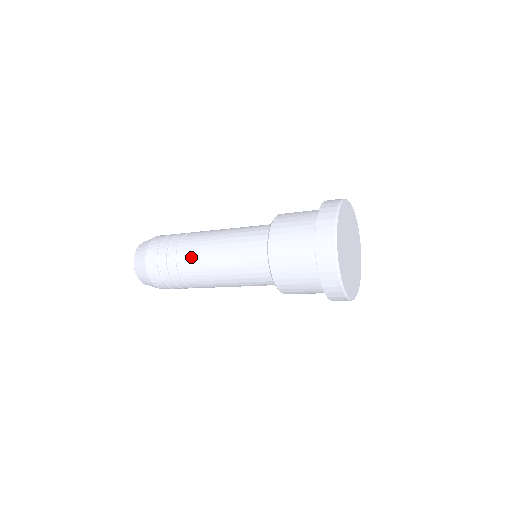
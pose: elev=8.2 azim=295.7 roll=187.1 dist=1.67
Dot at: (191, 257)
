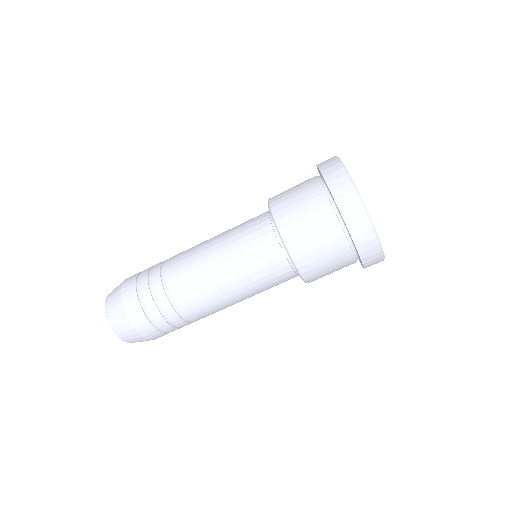
Dot at: occluded
